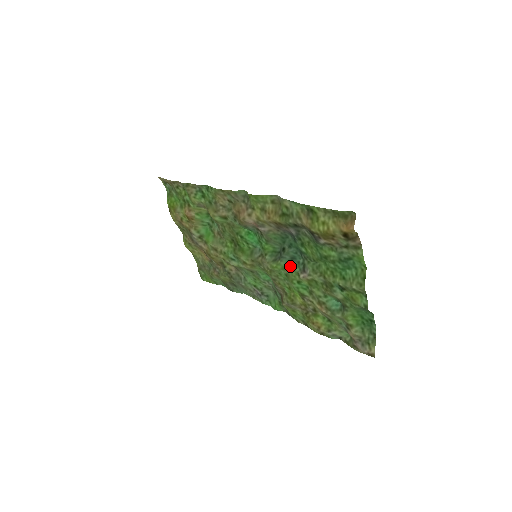
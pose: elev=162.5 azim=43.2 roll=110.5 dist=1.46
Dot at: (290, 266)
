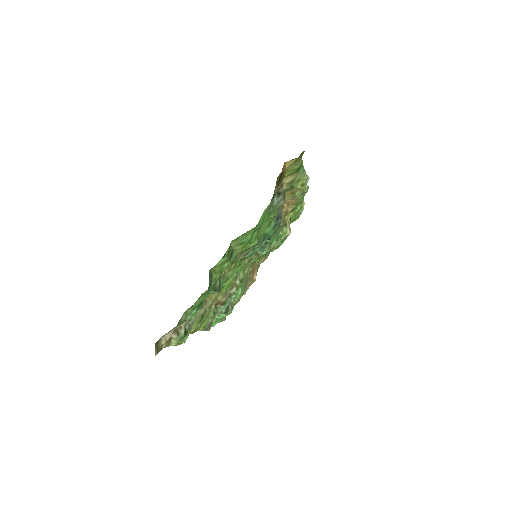
Dot at: occluded
